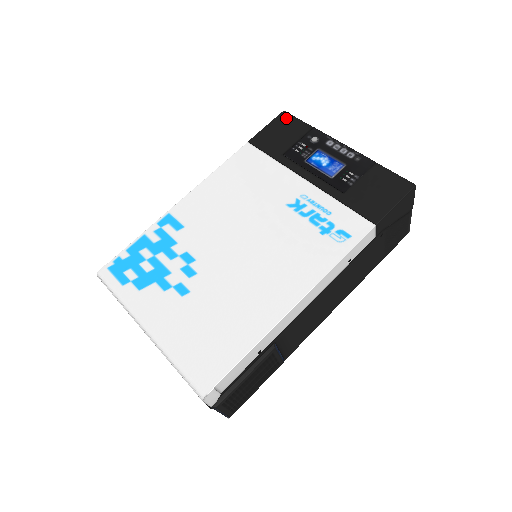
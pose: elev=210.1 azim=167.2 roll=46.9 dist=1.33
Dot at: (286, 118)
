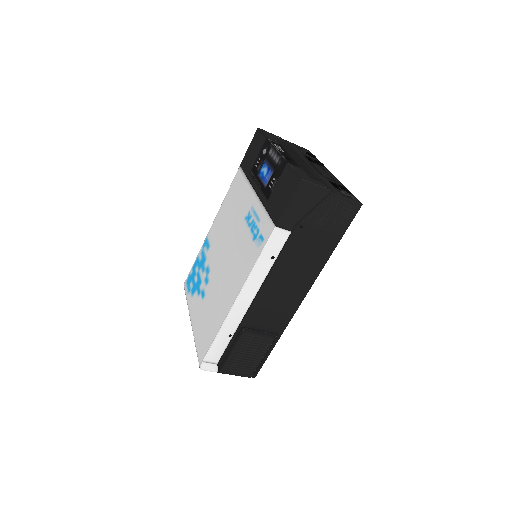
Dot at: (257, 135)
